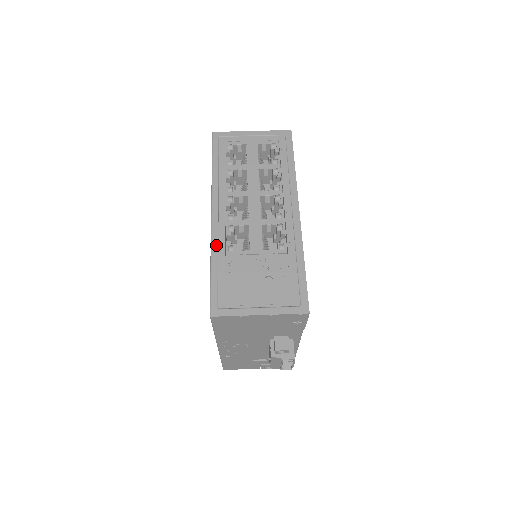
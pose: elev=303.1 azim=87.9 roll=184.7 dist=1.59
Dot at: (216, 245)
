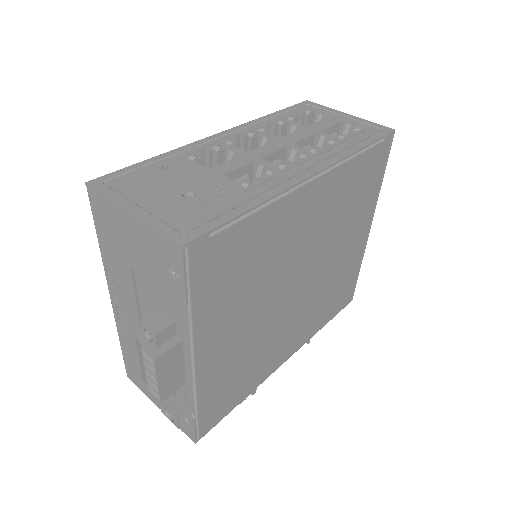
Dot at: (184, 149)
